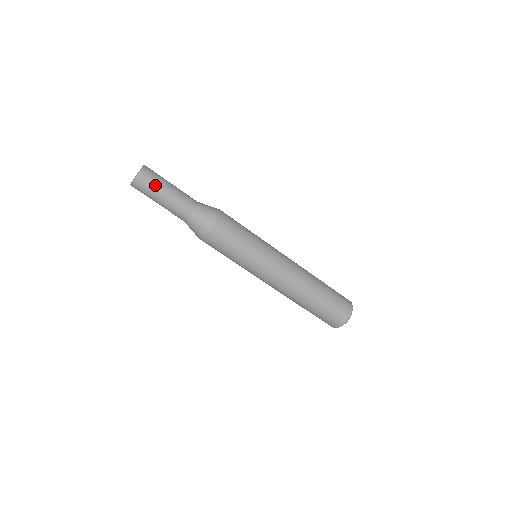
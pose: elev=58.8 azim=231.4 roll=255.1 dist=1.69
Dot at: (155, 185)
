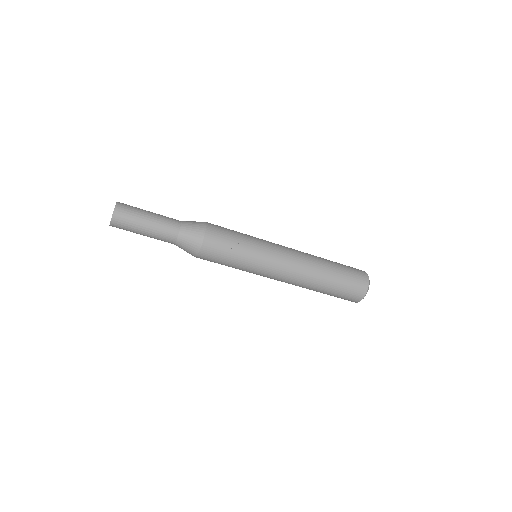
Dot at: (131, 227)
